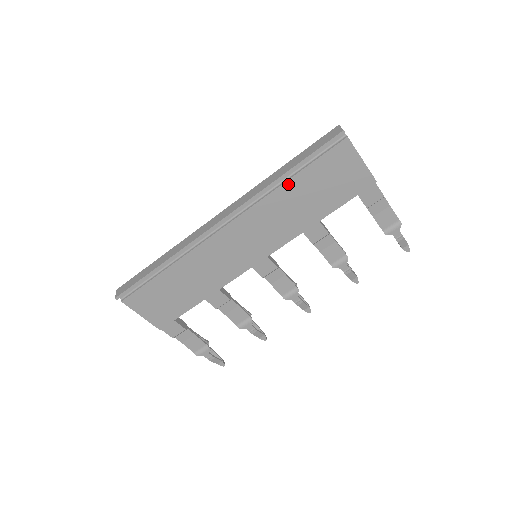
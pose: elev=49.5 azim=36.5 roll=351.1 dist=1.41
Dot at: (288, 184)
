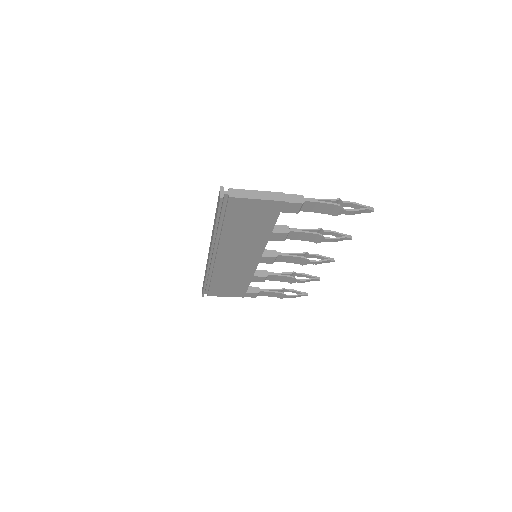
Dot at: (225, 230)
